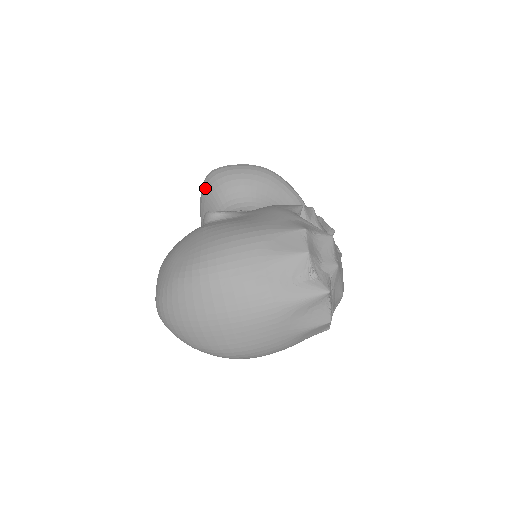
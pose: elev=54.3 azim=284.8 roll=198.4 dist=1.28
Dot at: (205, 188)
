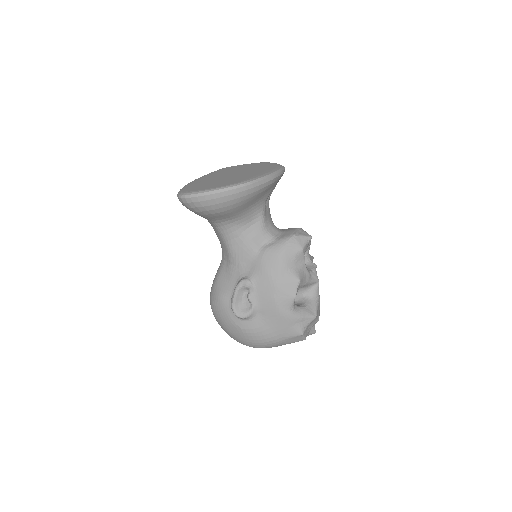
Dot at: occluded
